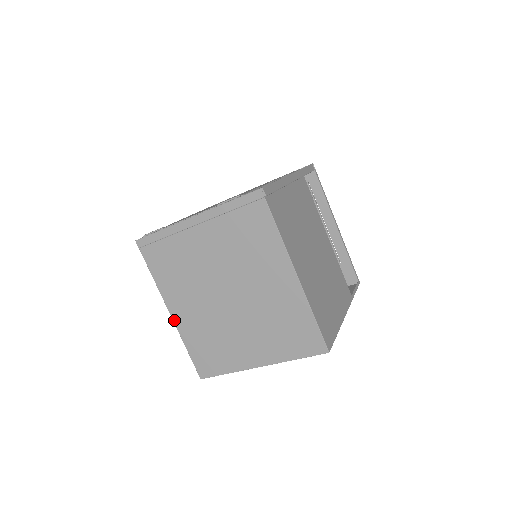
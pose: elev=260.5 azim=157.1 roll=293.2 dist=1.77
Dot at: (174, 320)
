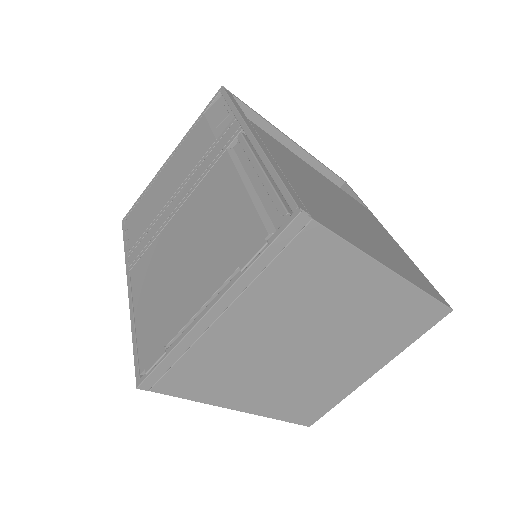
Dot at: (248, 412)
